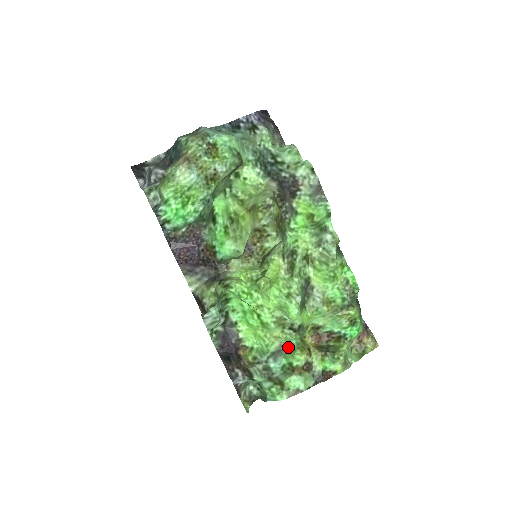
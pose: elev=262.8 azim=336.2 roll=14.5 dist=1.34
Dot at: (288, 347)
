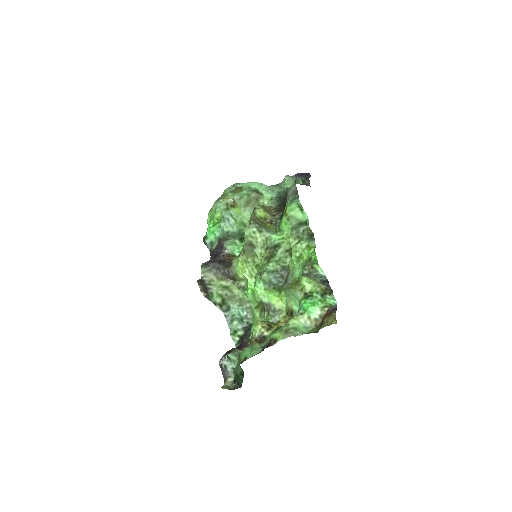
Dot at: occluded
